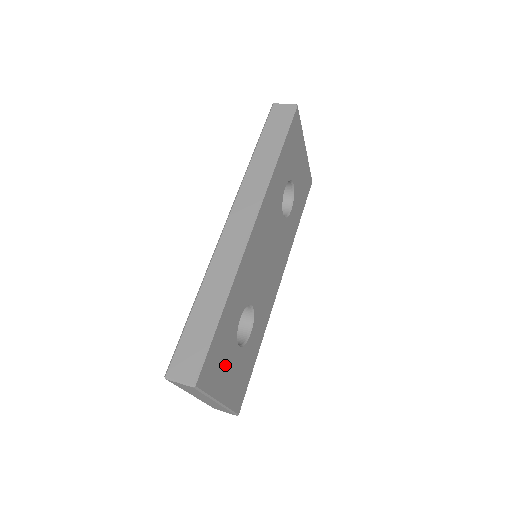
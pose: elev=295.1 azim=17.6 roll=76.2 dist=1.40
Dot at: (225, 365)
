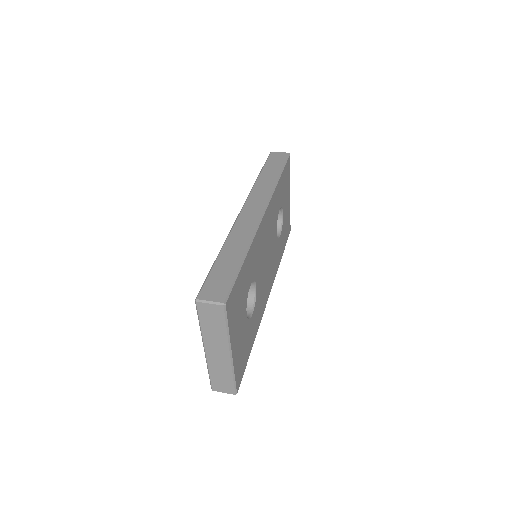
Dot at: (239, 318)
